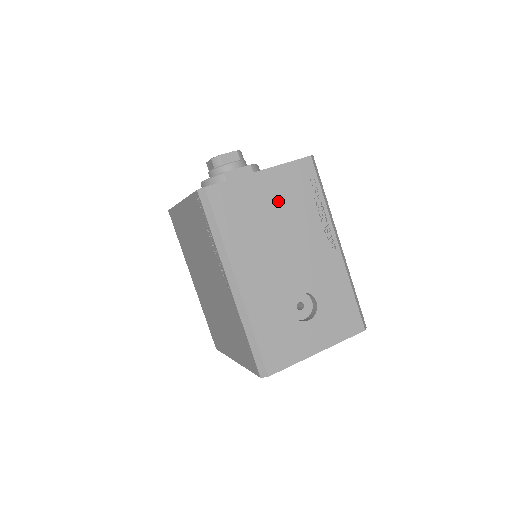
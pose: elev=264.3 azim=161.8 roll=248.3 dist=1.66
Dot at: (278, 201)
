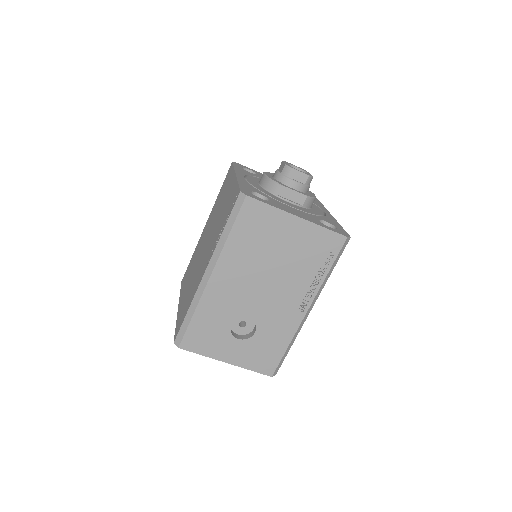
Dot at: (292, 248)
